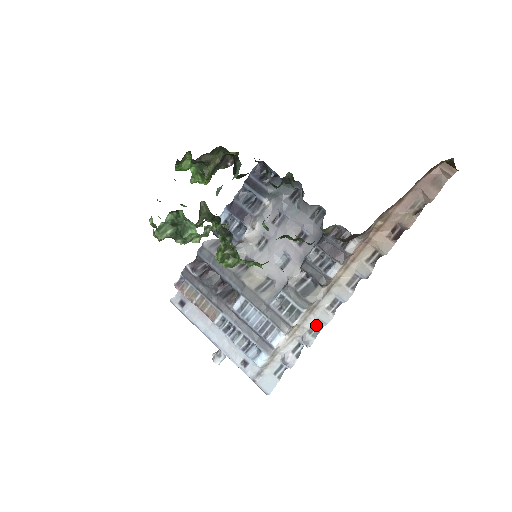
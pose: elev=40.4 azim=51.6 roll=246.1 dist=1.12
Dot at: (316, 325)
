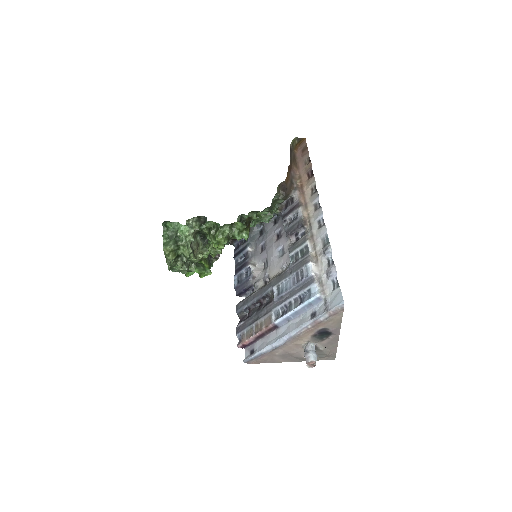
Dot at: (324, 241)
